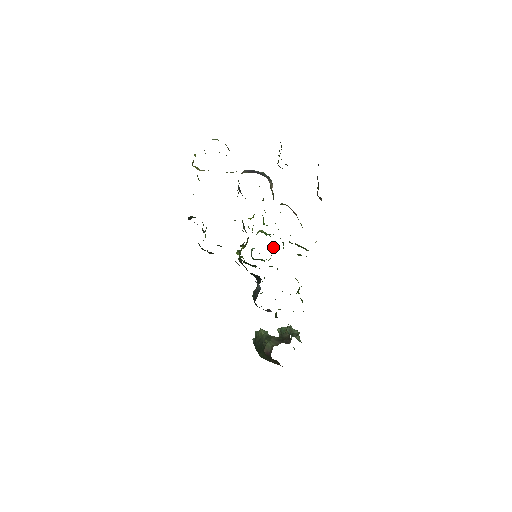
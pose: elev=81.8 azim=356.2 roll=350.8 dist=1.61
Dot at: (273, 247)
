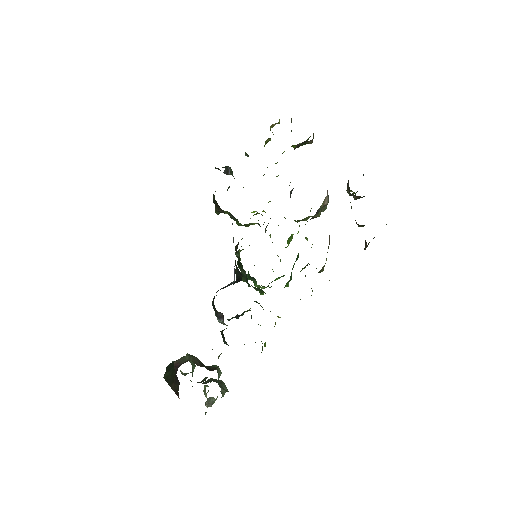
Dot at: (277, 279)
